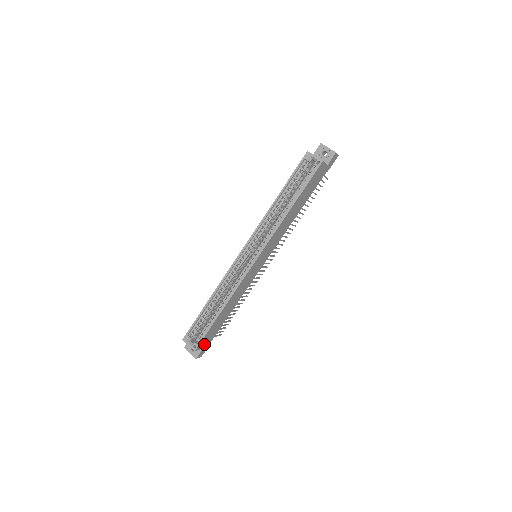
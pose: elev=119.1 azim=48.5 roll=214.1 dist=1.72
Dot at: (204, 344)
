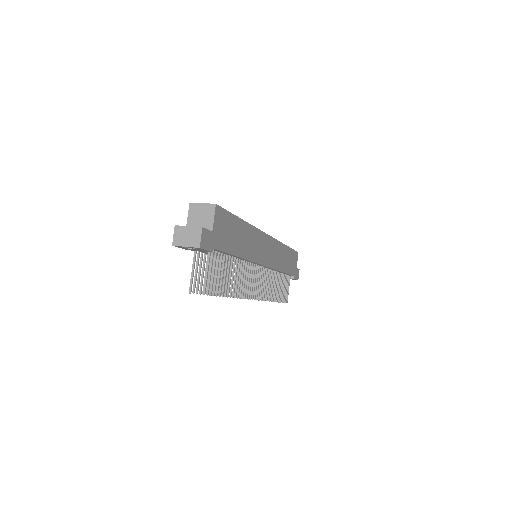
Dot at: (216, 228)
